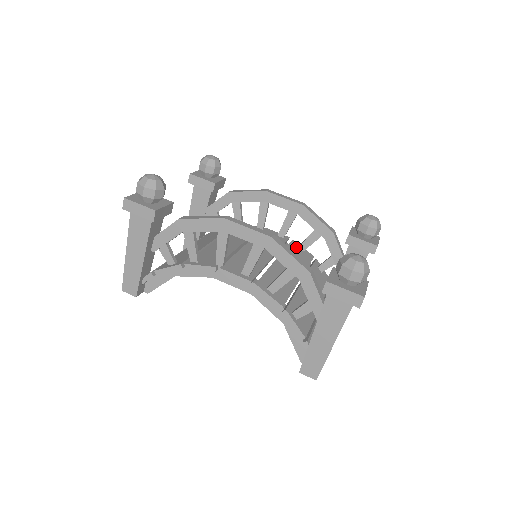
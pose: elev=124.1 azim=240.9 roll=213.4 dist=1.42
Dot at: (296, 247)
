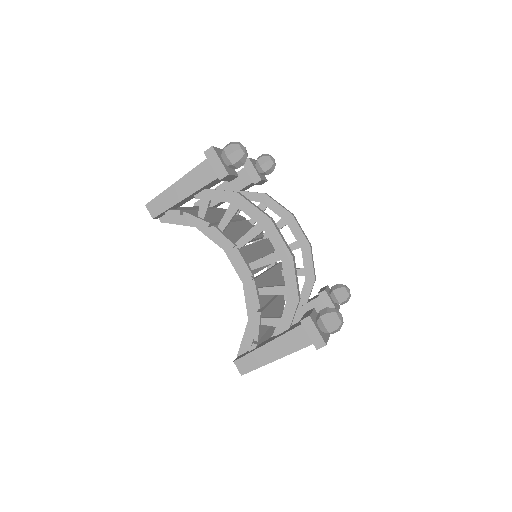
Dot at: (281, 269)
